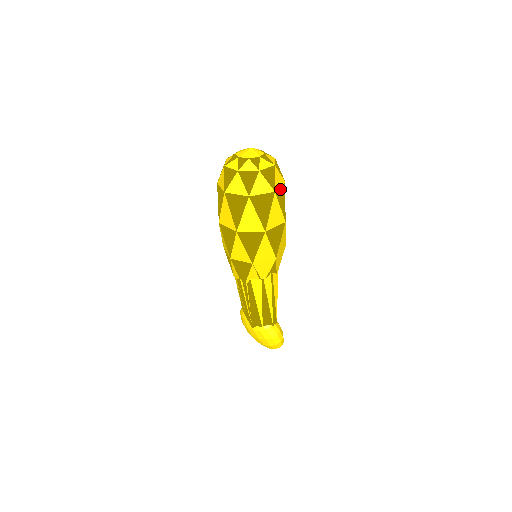
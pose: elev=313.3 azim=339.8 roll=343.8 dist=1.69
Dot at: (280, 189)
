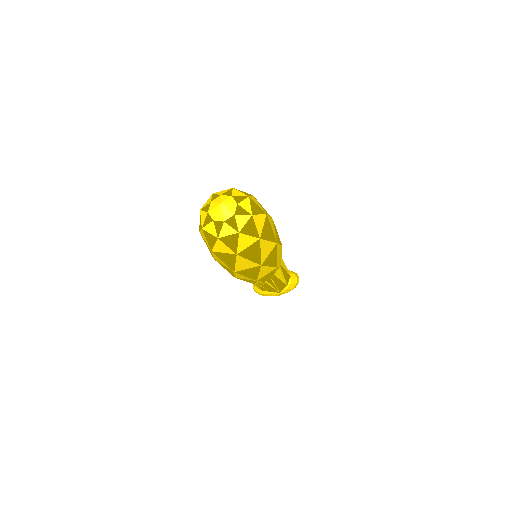
Dot at: occluded
